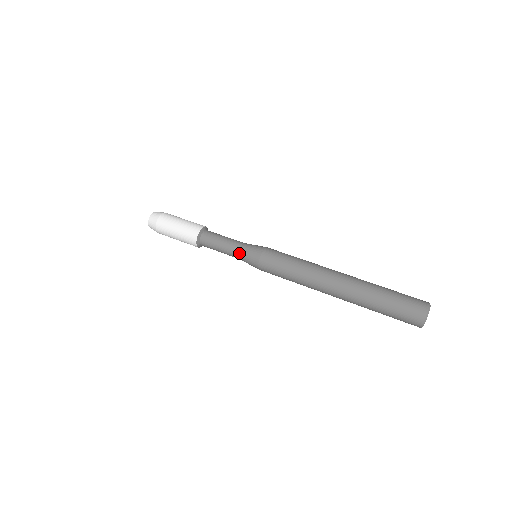
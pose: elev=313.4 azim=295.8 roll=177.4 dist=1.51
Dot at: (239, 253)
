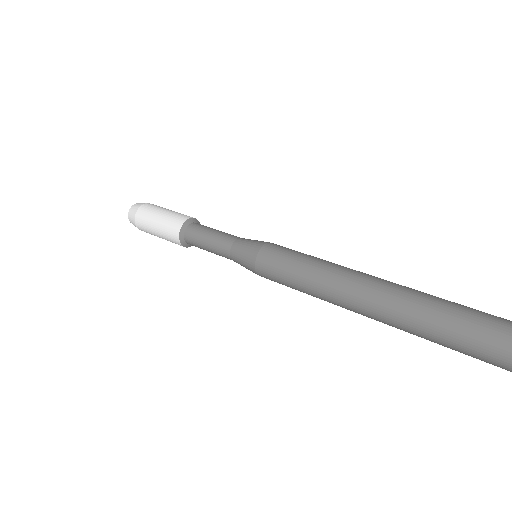
Dot at: (233, 246)
